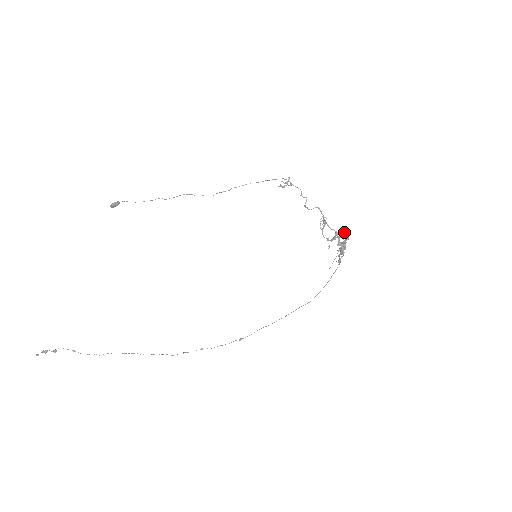
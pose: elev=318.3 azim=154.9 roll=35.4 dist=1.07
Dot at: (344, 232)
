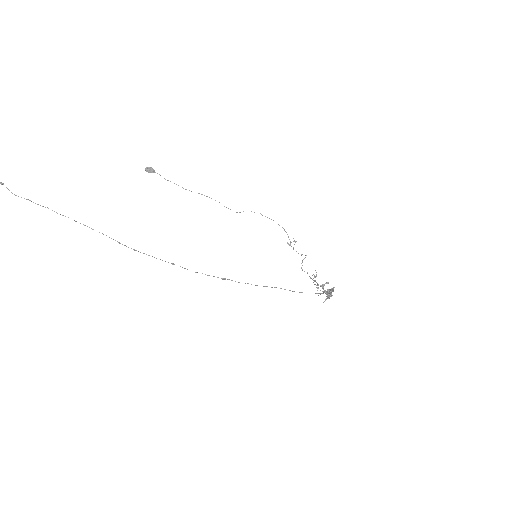
Dot at: occluded
